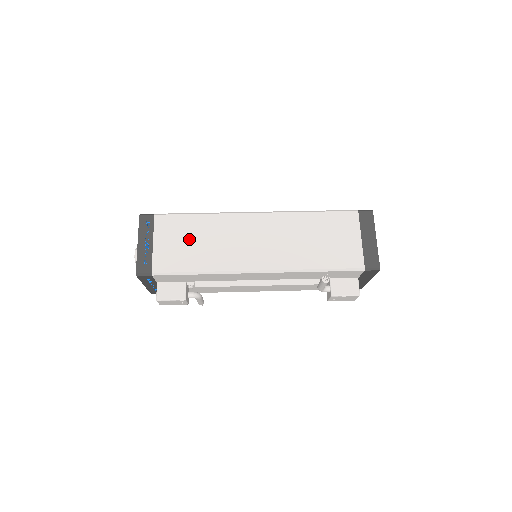
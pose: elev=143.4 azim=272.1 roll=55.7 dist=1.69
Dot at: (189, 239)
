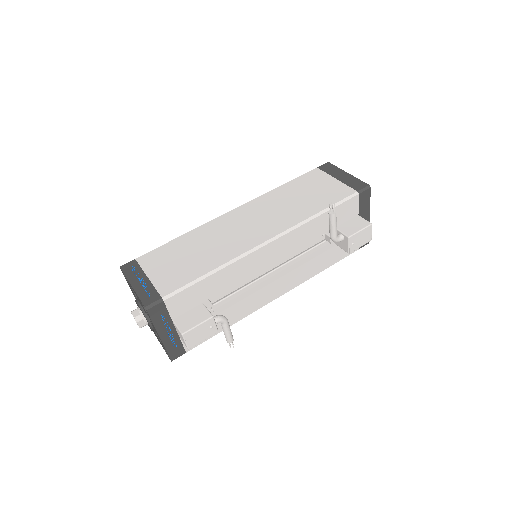
Dot at: (183, 256)
